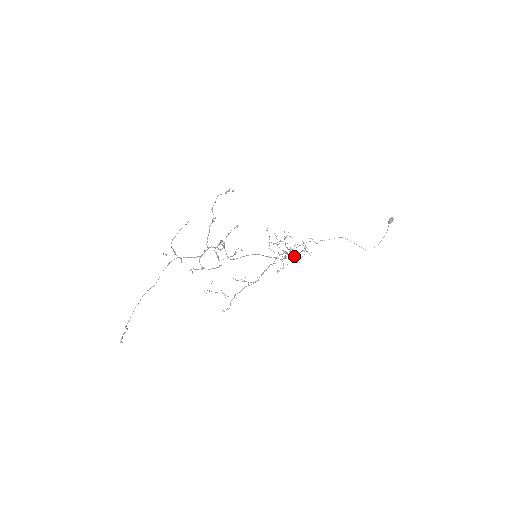
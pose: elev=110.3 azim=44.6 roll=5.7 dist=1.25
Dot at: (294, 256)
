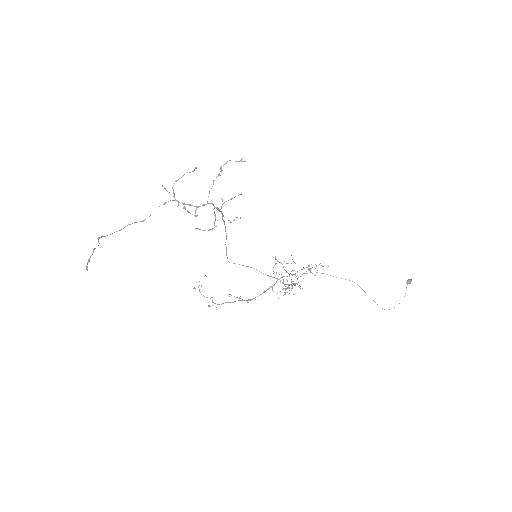
Dot at: (297, 272)
